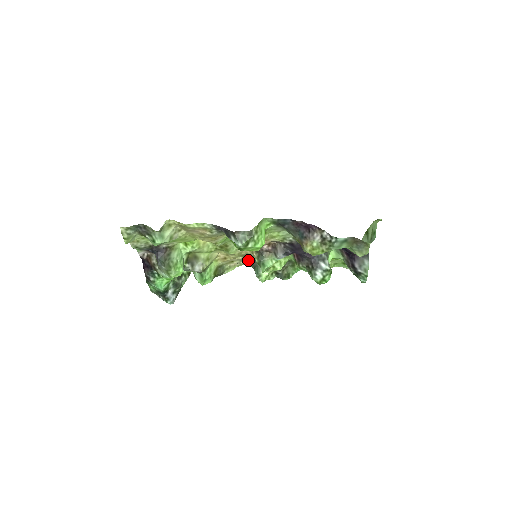
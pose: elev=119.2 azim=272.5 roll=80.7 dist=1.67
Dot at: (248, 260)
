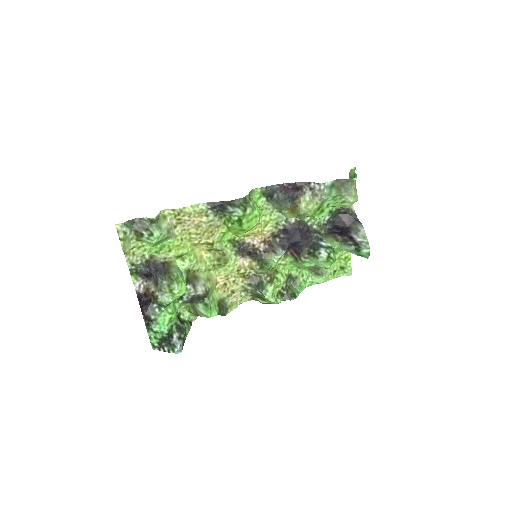
Dot at: (249, 282)
